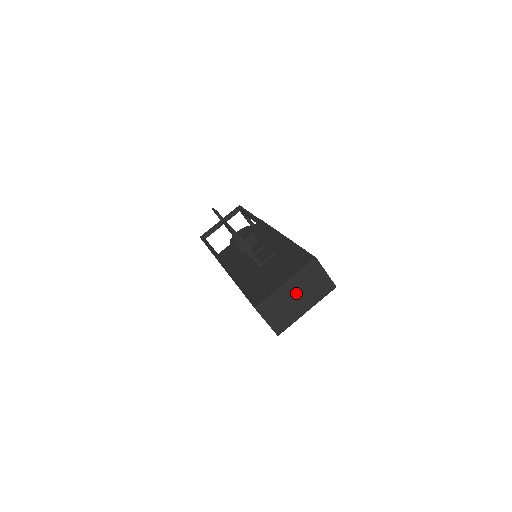
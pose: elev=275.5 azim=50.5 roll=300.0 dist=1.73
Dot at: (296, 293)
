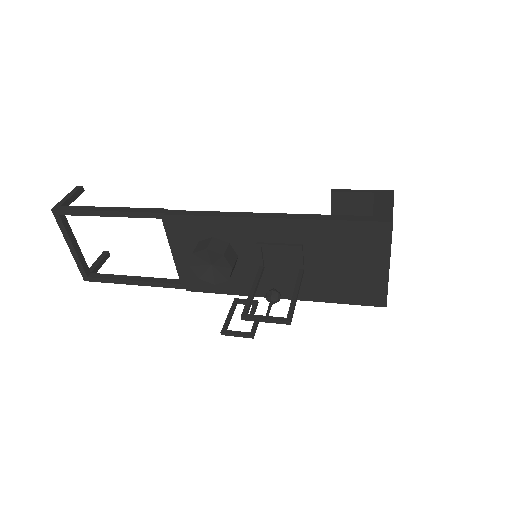
Dot at: occluded
